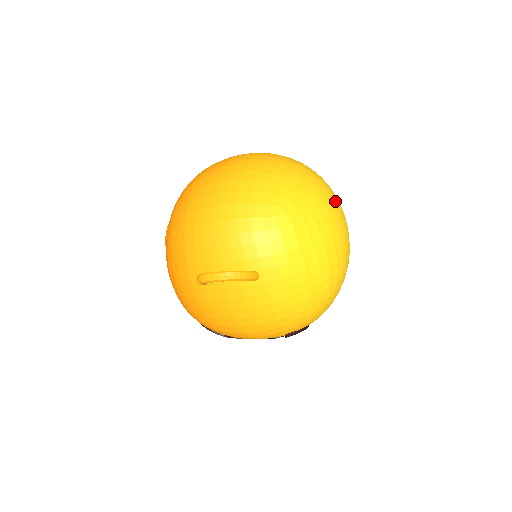
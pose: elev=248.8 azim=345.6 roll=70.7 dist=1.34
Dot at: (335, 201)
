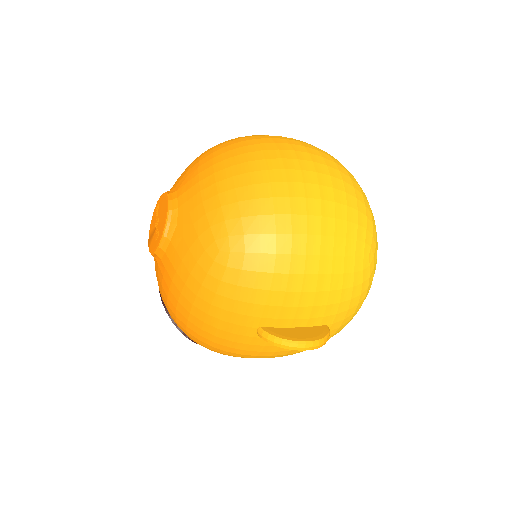
Dot at: occluded
